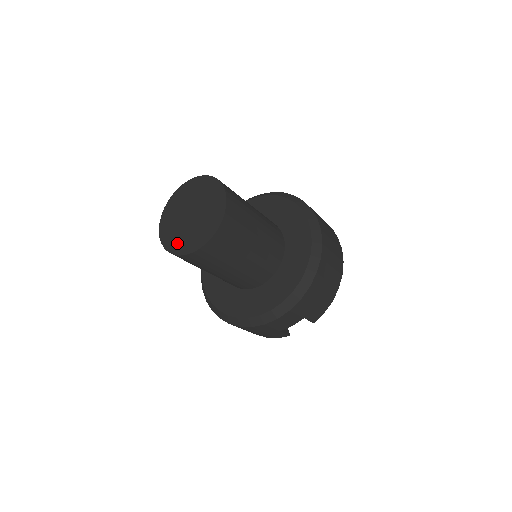
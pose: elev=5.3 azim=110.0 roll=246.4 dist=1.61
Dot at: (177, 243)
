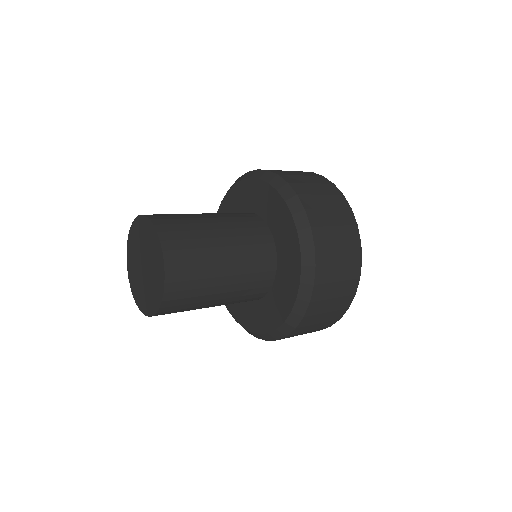
Dot at: (137, 292)
